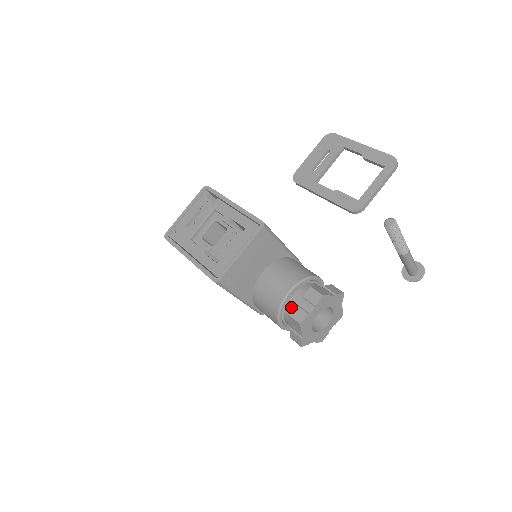
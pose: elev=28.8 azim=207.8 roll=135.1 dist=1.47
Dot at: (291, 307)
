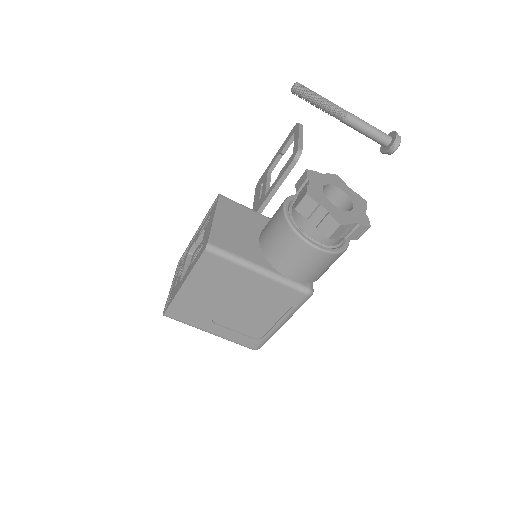
Dot at: (297, 213)
